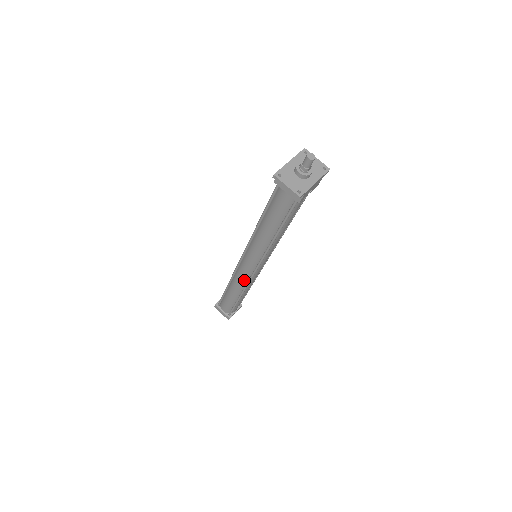
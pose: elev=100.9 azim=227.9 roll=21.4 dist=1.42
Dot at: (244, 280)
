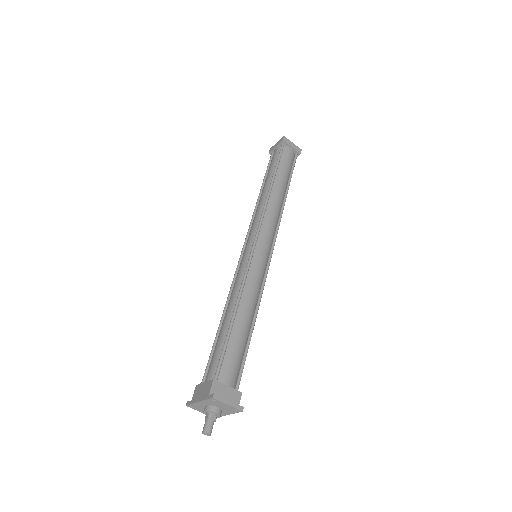
Dot at: occluded
